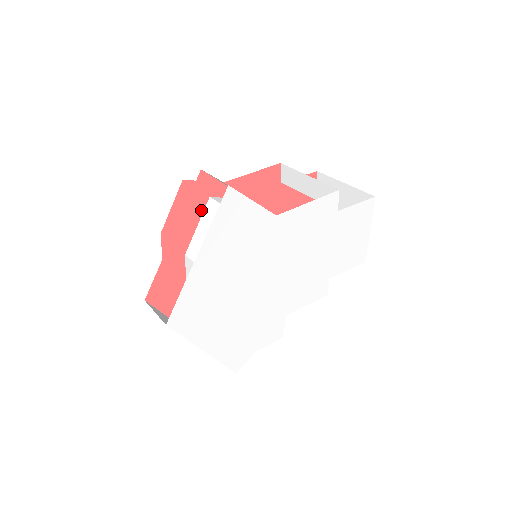
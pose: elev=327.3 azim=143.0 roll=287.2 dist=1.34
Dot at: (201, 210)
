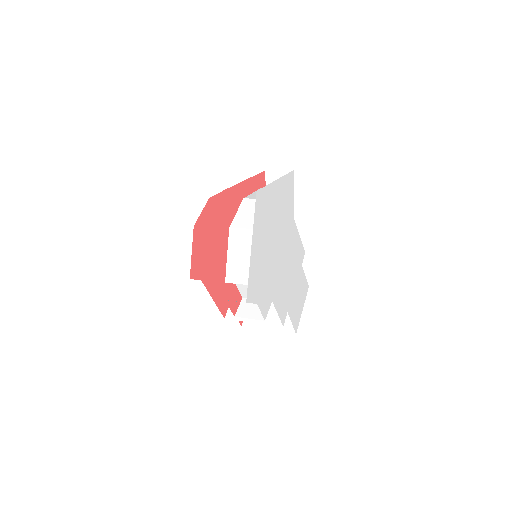
Dot at: (257, 188)
